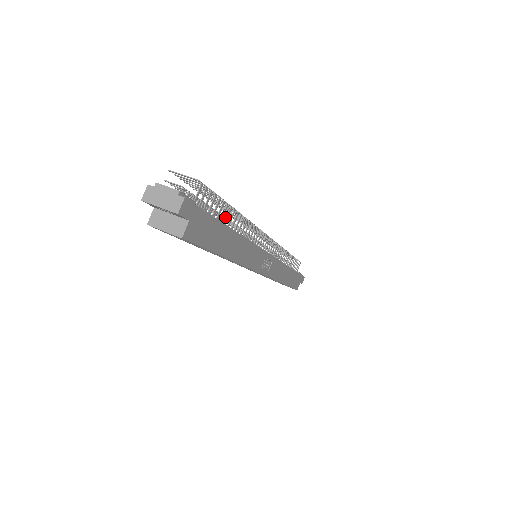
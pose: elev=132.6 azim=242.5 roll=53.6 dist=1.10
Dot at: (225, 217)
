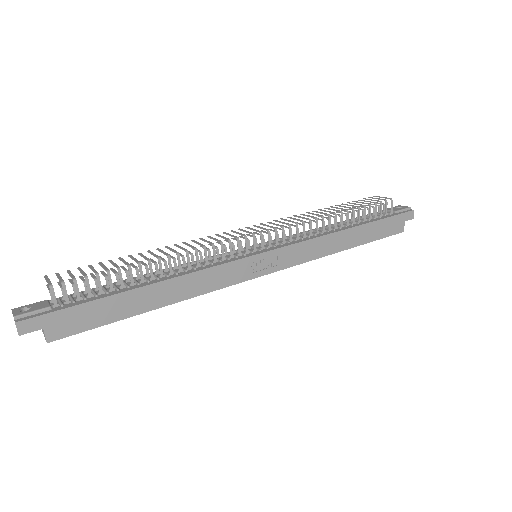
Dot at: (154, 264)
